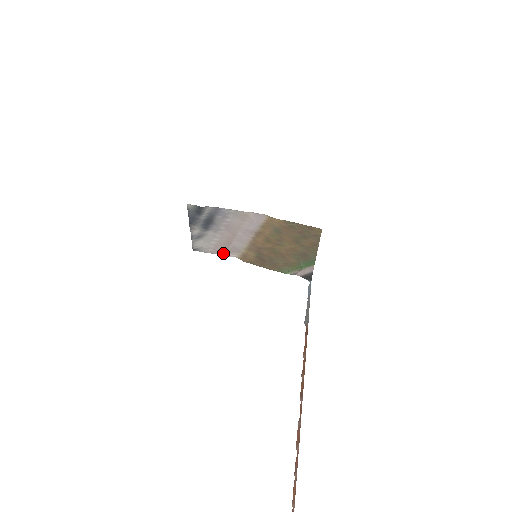
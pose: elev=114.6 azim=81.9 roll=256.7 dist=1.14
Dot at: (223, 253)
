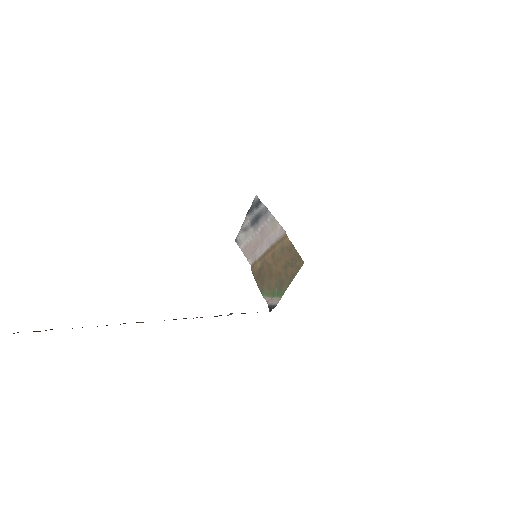
Dot at: (247, 255)
